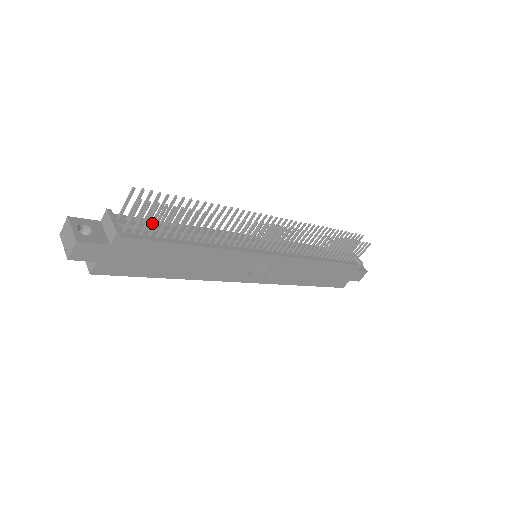
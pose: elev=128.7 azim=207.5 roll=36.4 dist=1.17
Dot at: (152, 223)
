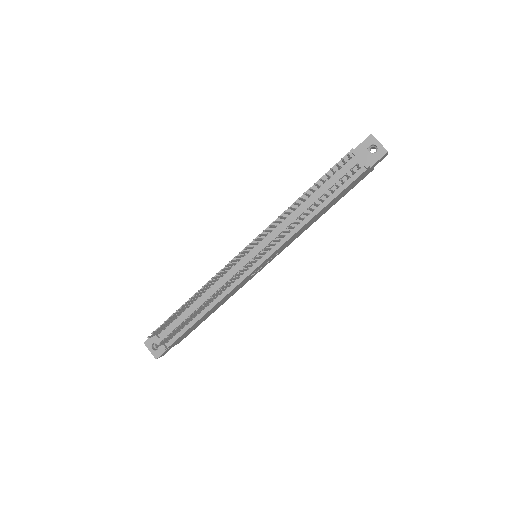
Dot at: (176, 319)
